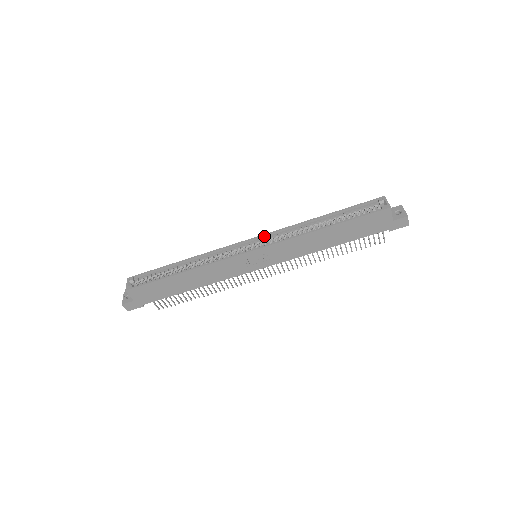
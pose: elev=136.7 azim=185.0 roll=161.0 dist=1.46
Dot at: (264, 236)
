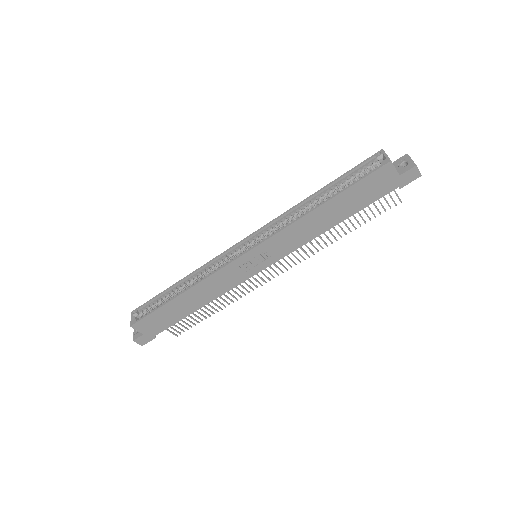
Dot at: (258, 232)
